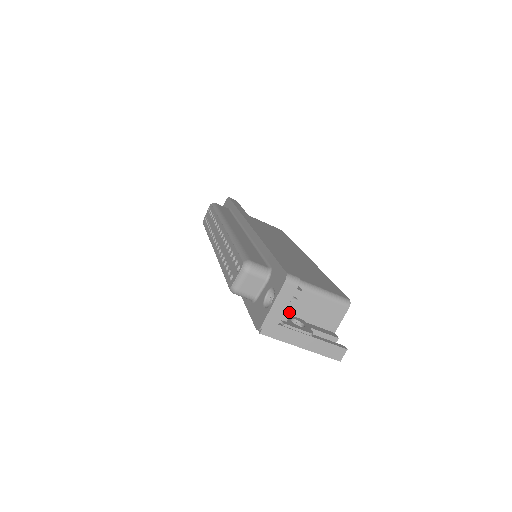
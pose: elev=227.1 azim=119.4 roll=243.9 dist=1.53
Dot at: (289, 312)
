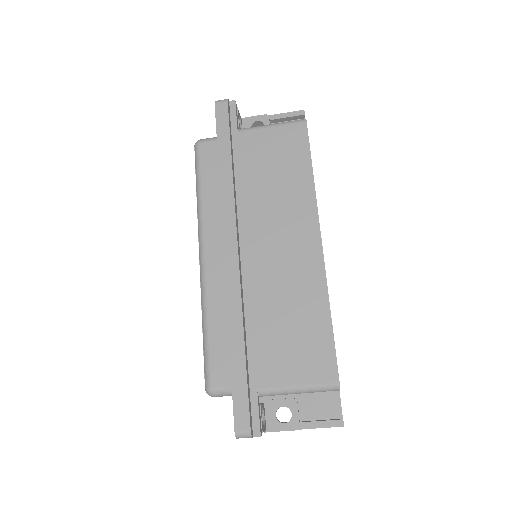
Dot at: occluded
